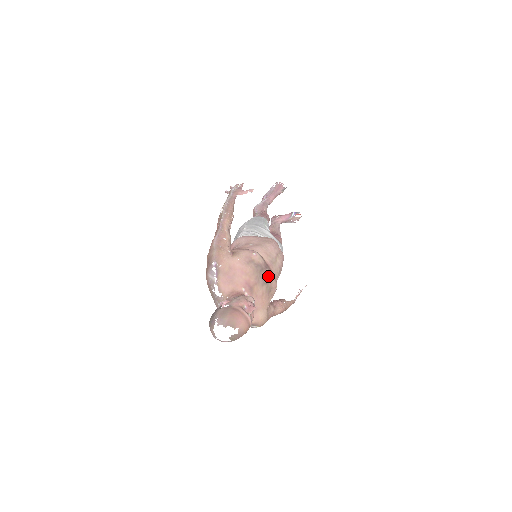
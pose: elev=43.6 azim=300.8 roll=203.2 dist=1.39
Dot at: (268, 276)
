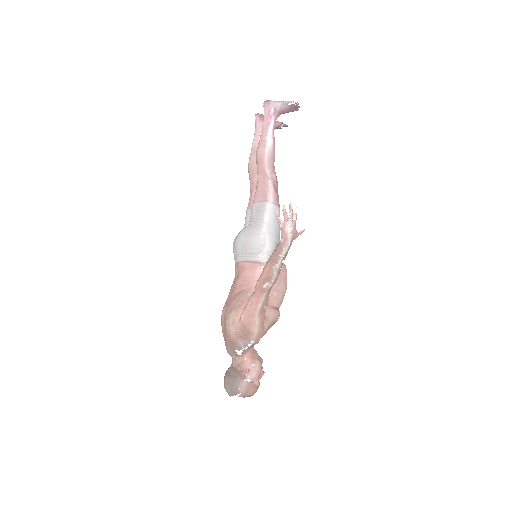
Dot at: occluded
